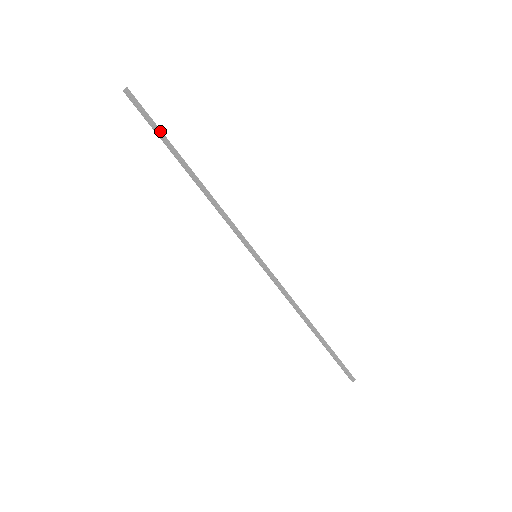
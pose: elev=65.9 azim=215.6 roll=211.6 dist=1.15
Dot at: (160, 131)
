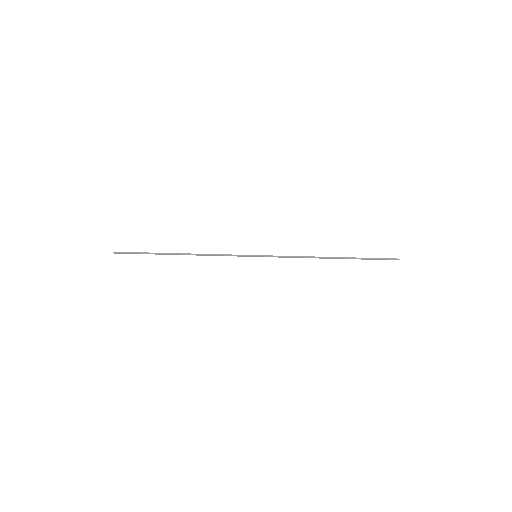
Dot at: (146, 253)
